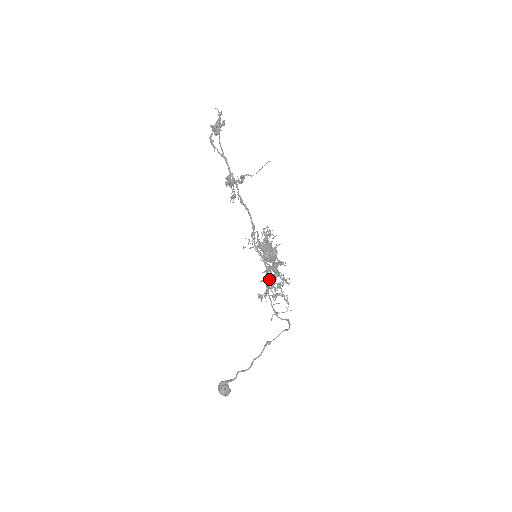
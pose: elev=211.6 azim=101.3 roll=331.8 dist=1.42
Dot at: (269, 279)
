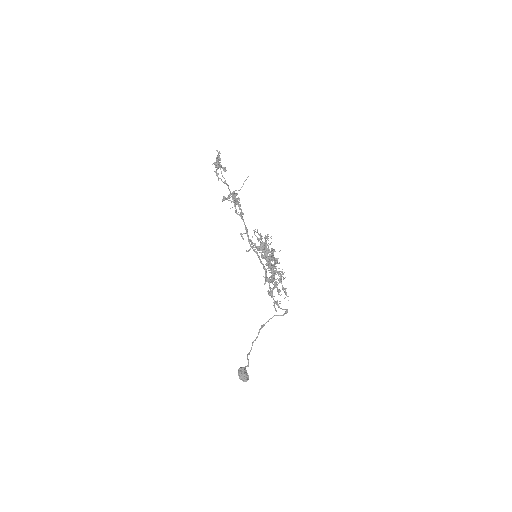
Dot at: occluded
